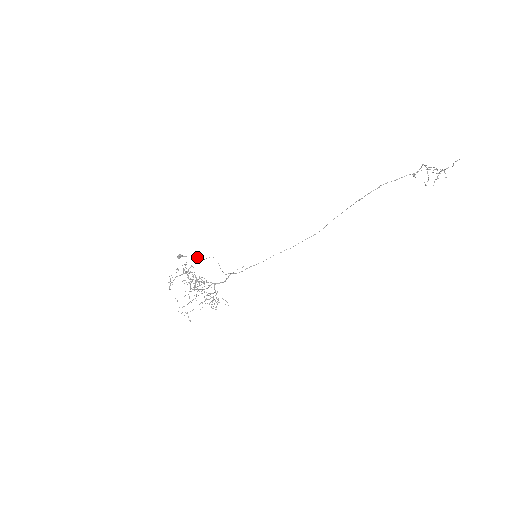
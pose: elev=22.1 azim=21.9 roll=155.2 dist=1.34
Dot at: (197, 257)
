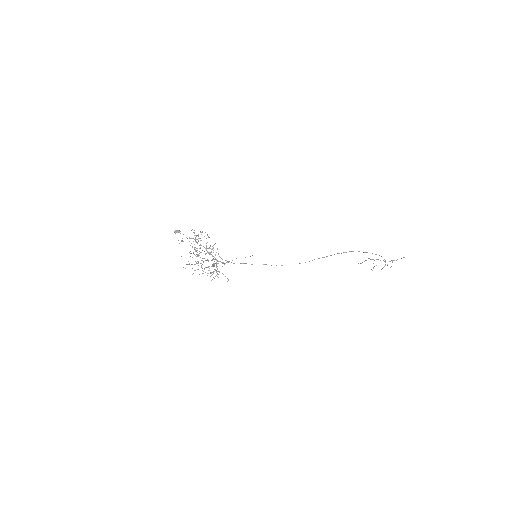
Dot at: (194, 239)
